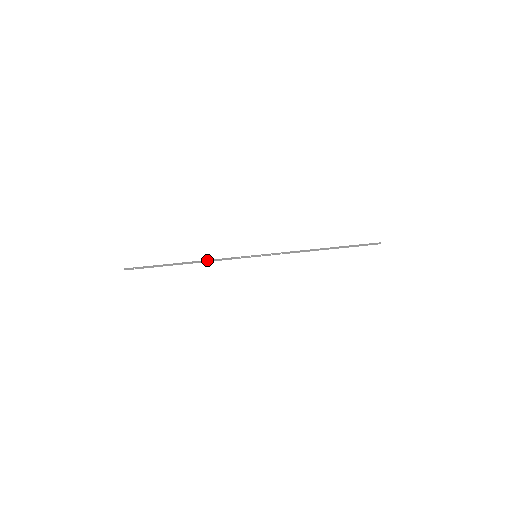
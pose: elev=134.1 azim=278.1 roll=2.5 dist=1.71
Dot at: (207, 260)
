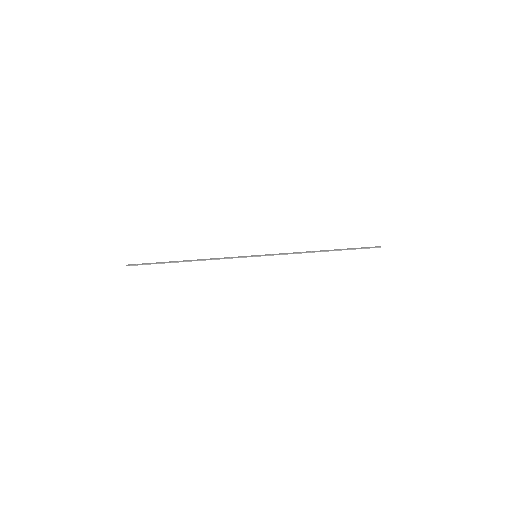
Dot at: (208, 259)
